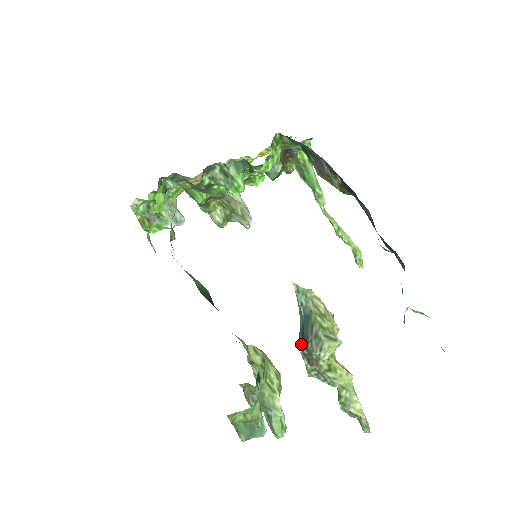
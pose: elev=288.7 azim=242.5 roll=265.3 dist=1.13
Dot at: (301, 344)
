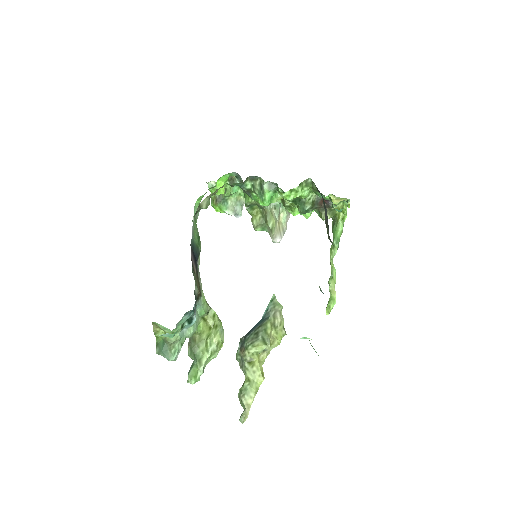
Dot at: occluded
